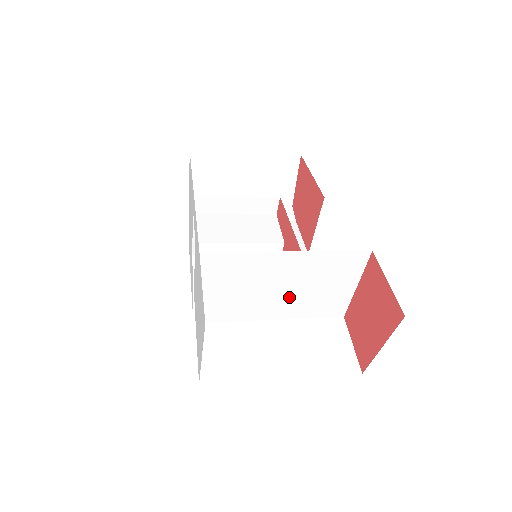
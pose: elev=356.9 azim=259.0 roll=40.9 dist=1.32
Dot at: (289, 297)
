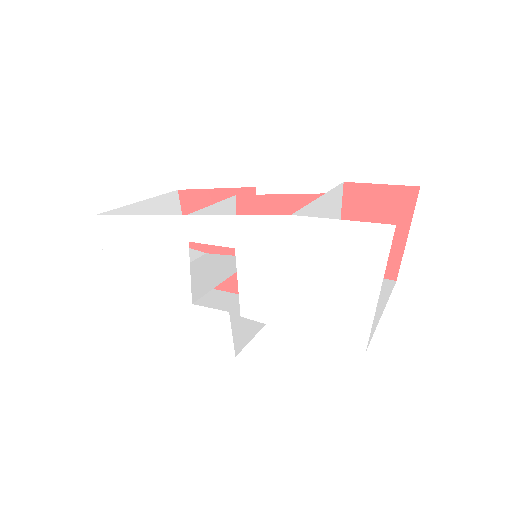
Dot at: occluded
